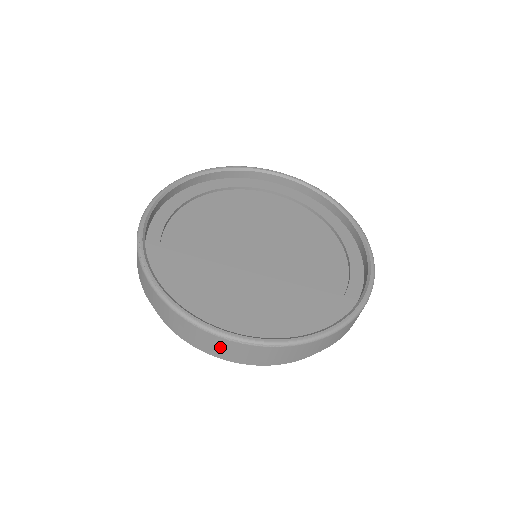
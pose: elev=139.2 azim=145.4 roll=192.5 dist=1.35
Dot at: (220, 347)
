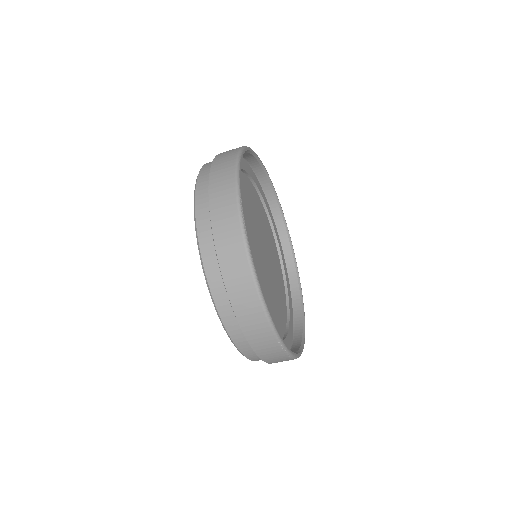
Dot at: (259, 338)
